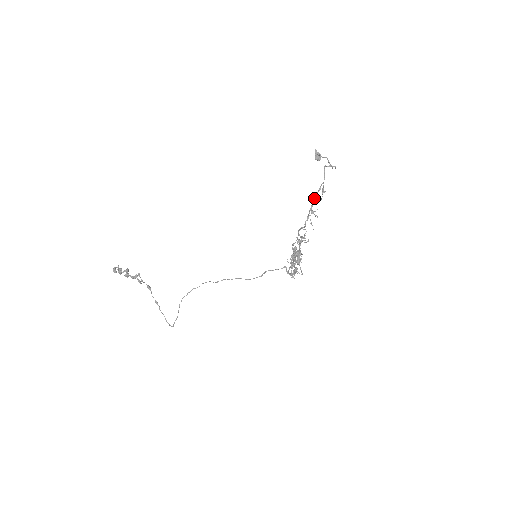
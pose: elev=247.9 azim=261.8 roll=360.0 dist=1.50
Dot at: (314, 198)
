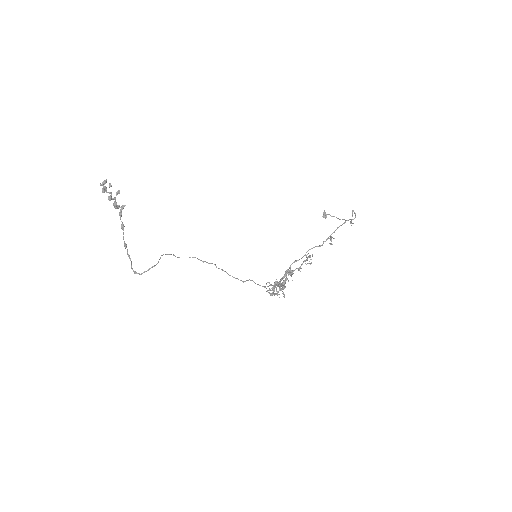
Dot at: (338, 227)
